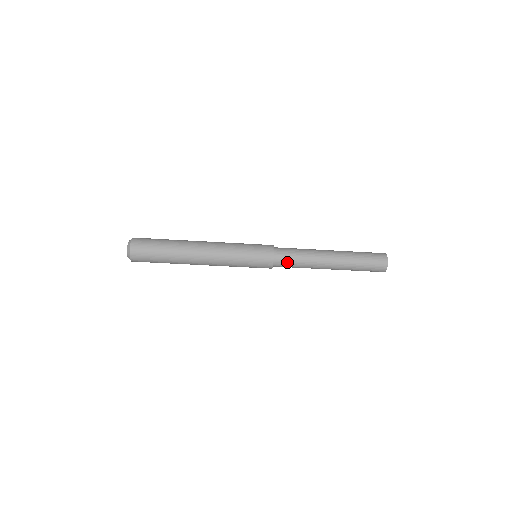
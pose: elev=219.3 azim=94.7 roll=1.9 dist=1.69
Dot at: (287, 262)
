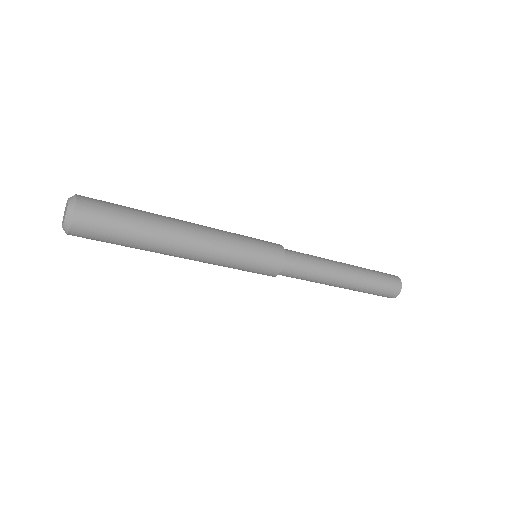
Dot at: occluded
